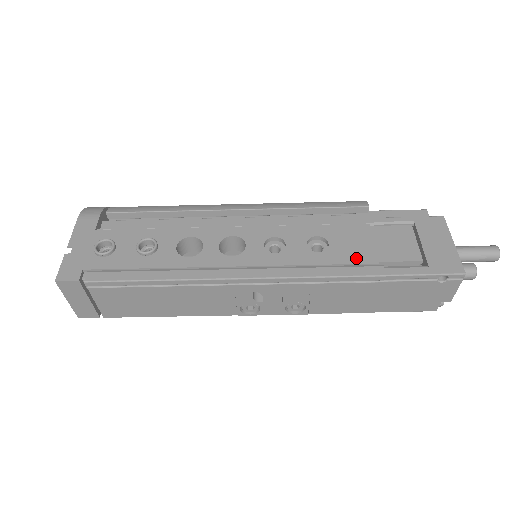
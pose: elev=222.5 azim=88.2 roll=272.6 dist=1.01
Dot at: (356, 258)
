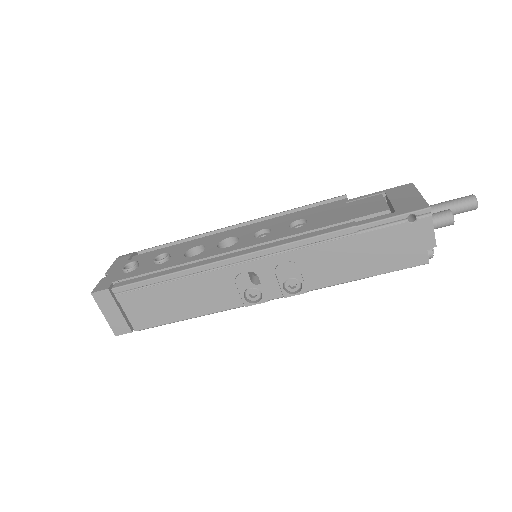
Dot at: (330, 222)
